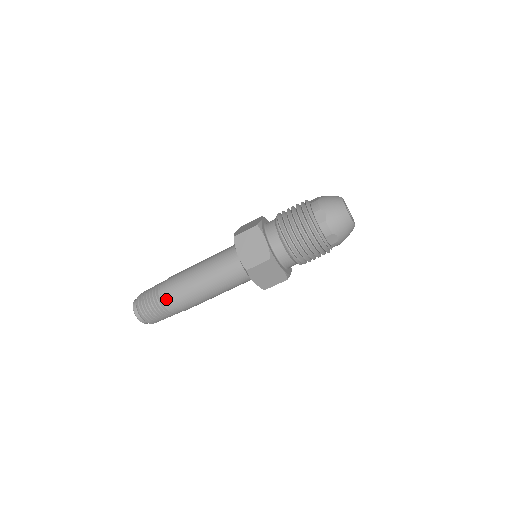
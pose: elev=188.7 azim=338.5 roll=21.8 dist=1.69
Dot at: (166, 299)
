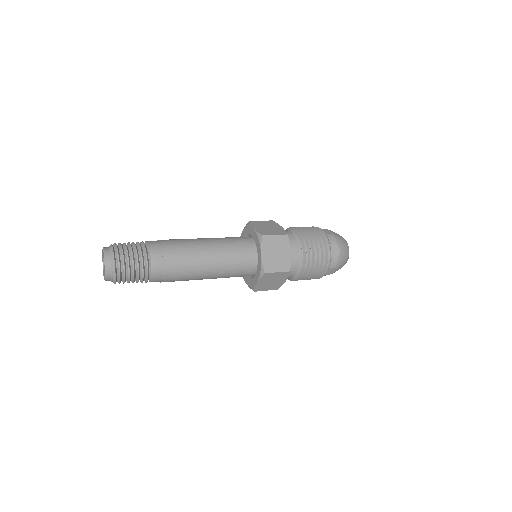
Dot at: (156, 246)
